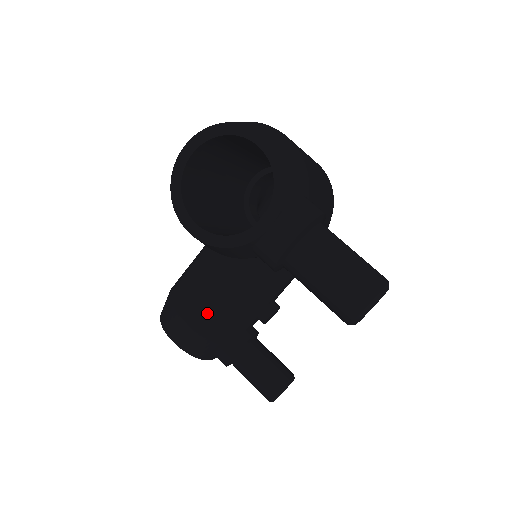
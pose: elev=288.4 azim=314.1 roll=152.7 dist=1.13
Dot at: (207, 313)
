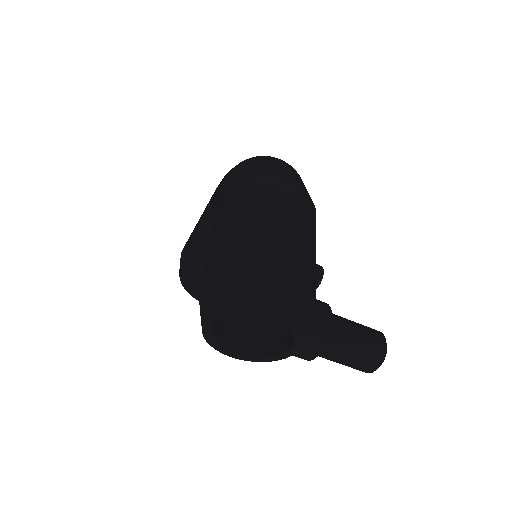
Dot at: occluded
